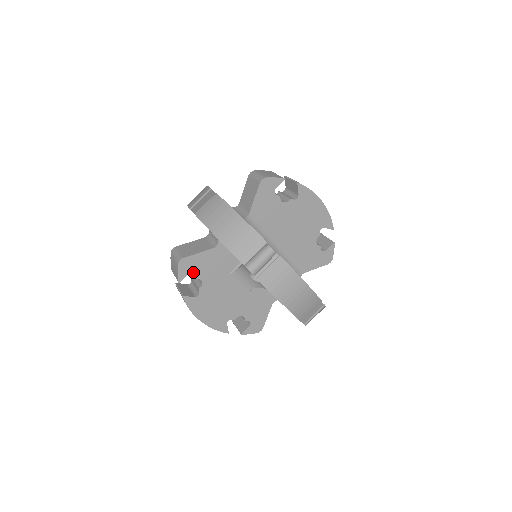
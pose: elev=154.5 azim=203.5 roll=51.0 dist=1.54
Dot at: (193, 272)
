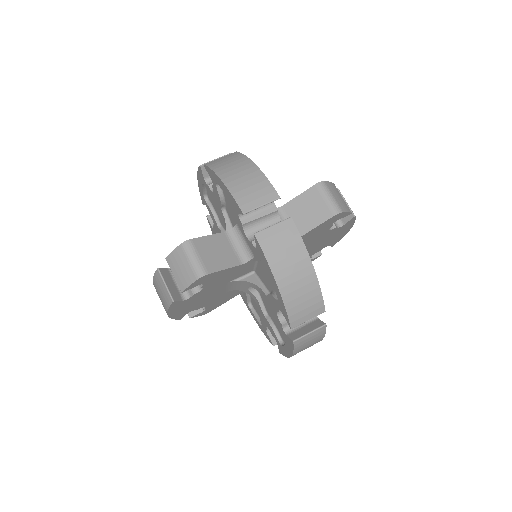
Dot at: (203, 283)
